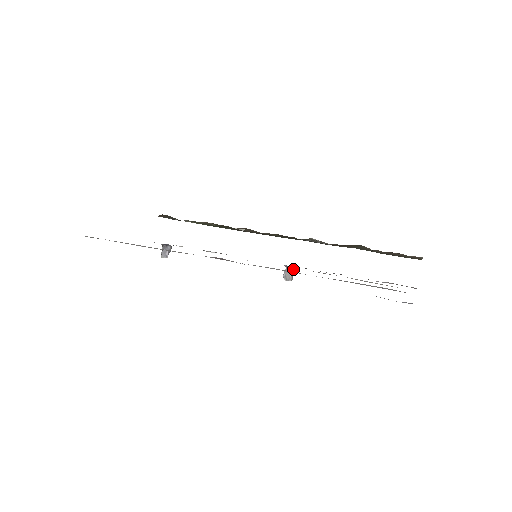
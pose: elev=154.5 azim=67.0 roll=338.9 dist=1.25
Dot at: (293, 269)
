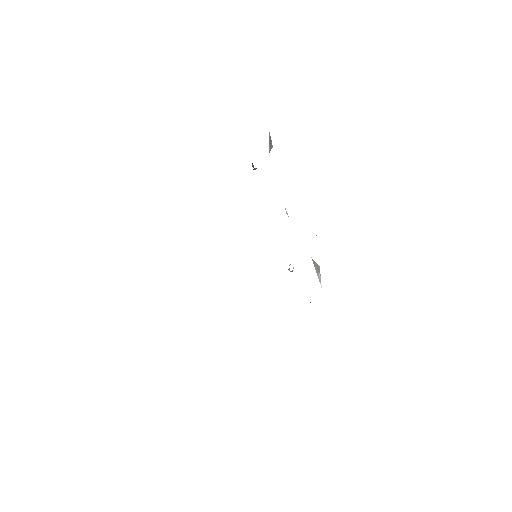
Dot at: occluded
